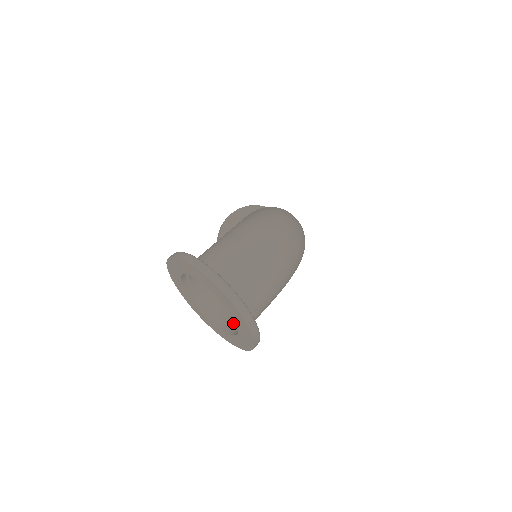
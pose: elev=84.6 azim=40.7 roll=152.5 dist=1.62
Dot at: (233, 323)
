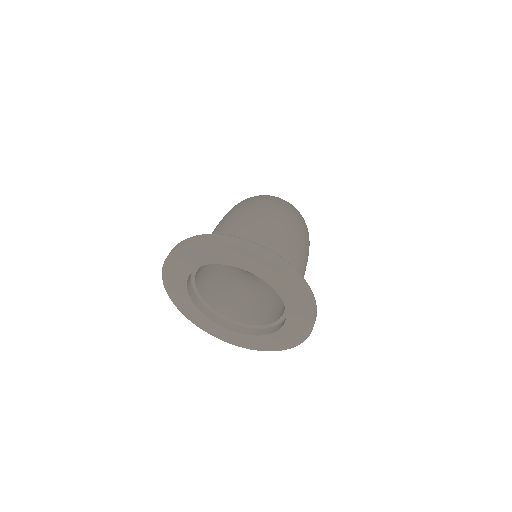
Dot at: (271, 320)
